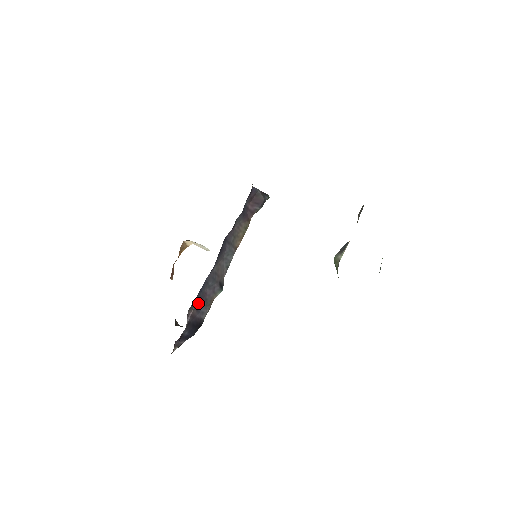
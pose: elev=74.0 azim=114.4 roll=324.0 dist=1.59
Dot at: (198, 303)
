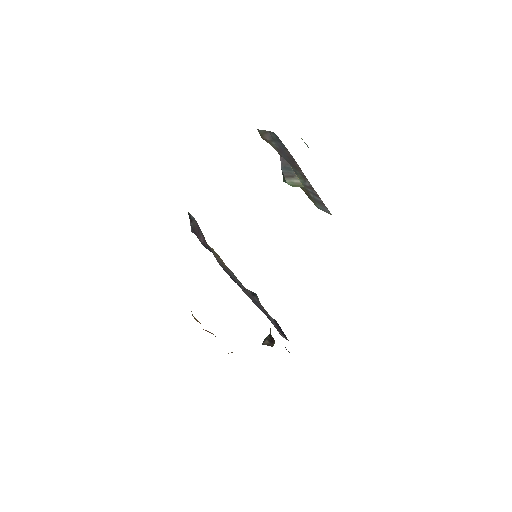
Dot at: occluded
